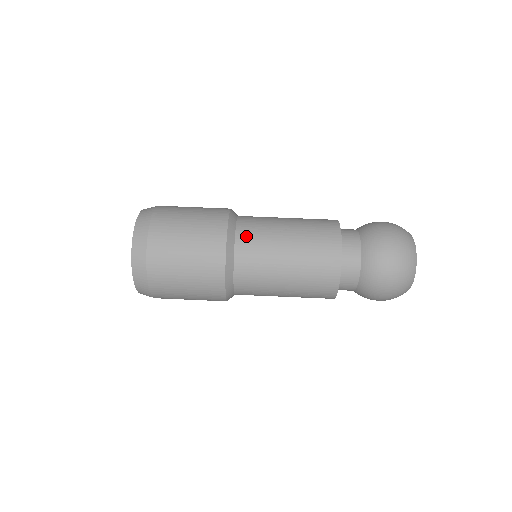
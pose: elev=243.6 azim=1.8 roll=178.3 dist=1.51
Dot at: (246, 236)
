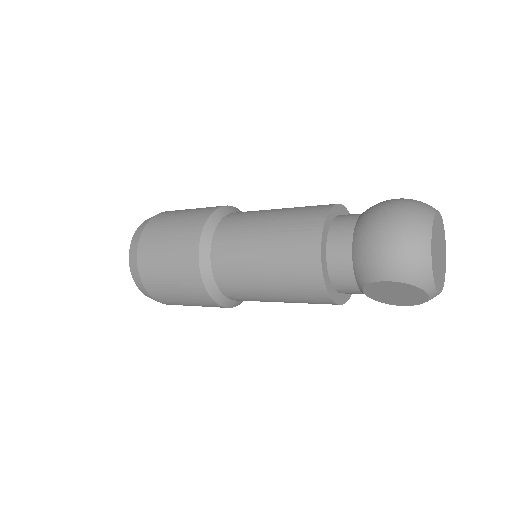
Dot at: occluded
